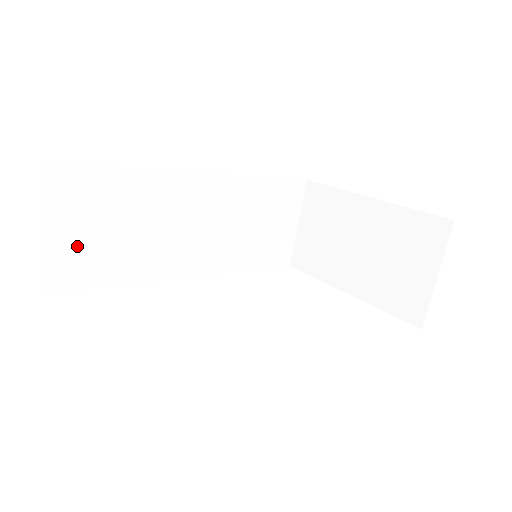
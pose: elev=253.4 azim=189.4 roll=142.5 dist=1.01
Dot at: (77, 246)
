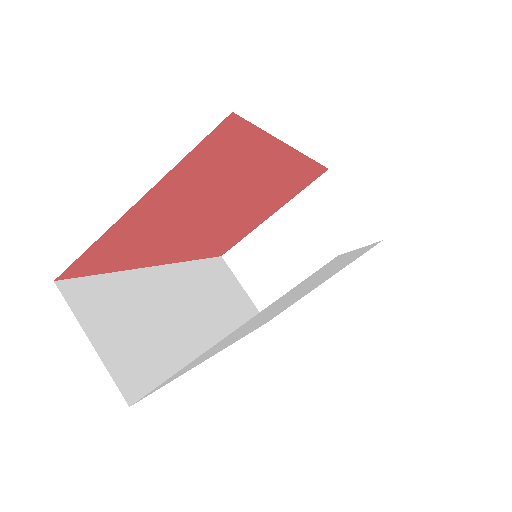
Dot at: (125, 349)
